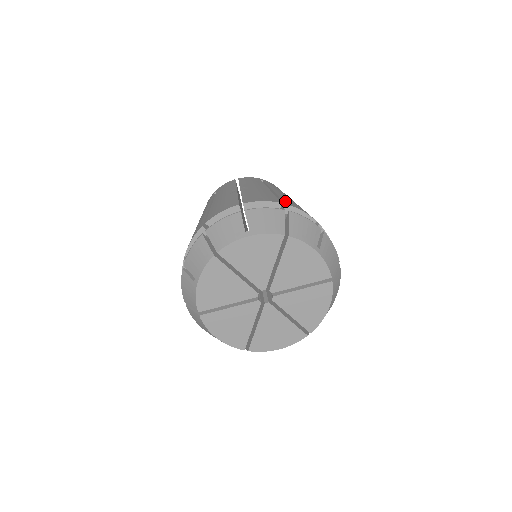
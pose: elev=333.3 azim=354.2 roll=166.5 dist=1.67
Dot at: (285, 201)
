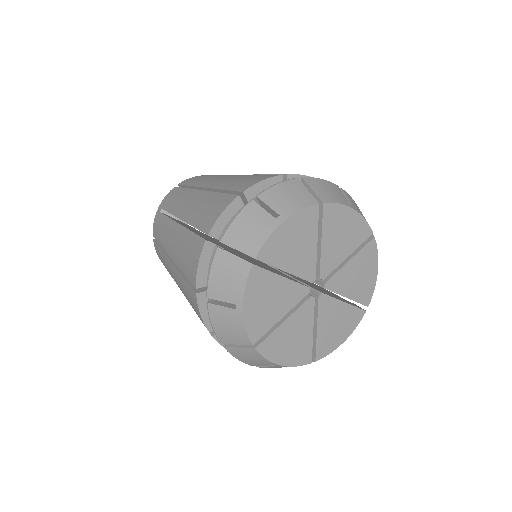
Dot at: occluded
